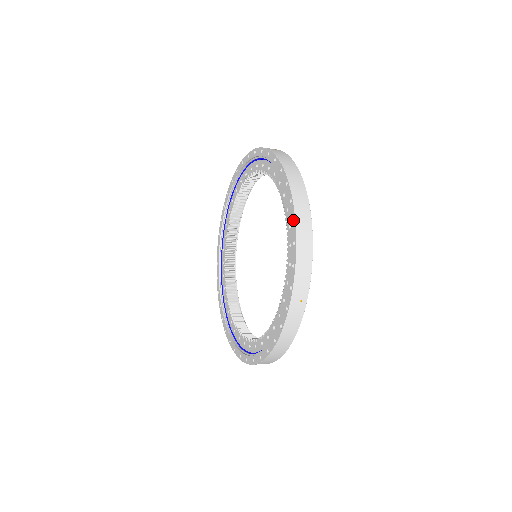
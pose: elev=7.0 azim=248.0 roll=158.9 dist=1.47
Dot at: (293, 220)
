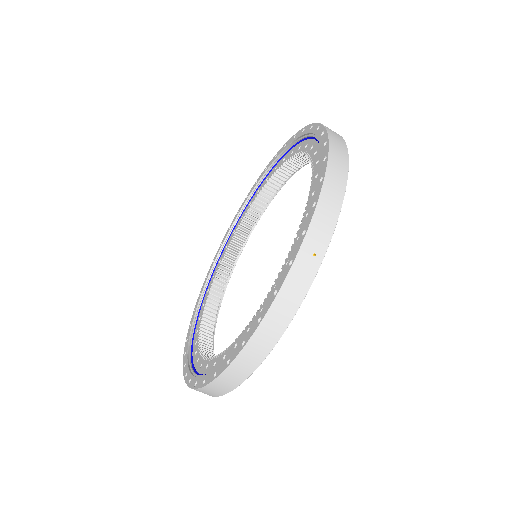
Dot at: (325, 159)
